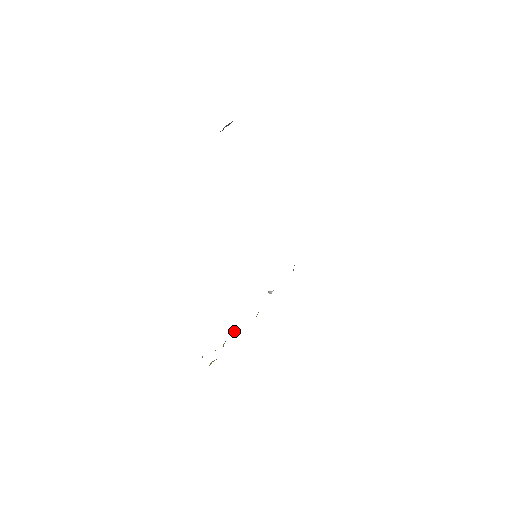
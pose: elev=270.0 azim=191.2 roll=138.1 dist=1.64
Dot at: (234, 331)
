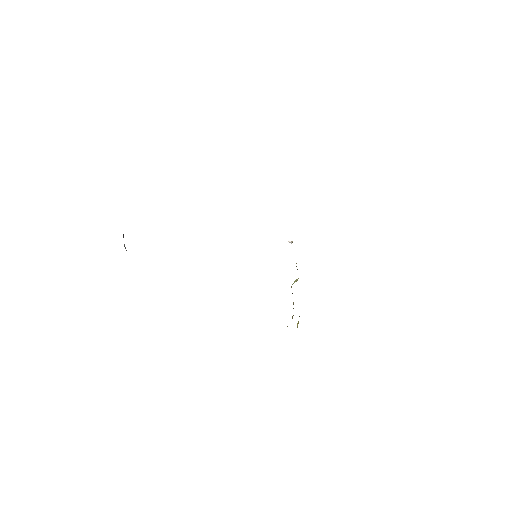
Dot at: occluded
